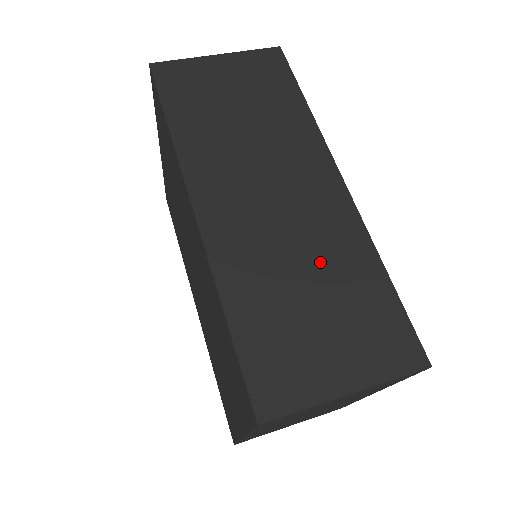
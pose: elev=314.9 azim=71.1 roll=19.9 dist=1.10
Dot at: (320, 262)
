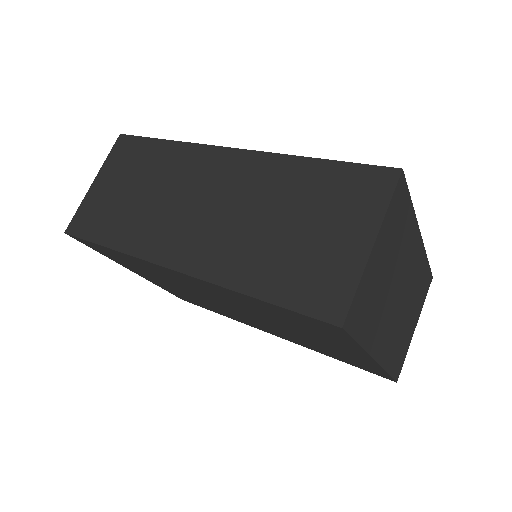
Dot at: (271, 203)
